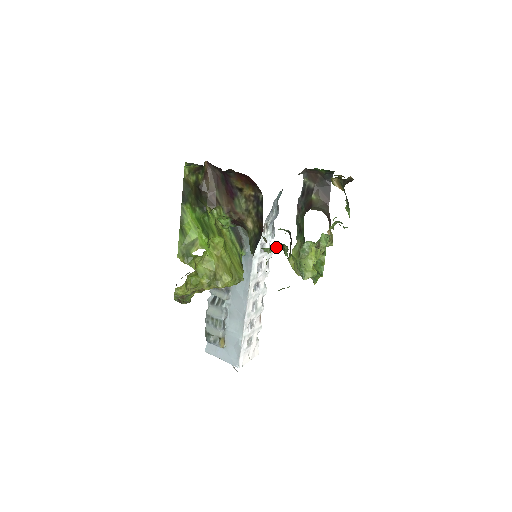
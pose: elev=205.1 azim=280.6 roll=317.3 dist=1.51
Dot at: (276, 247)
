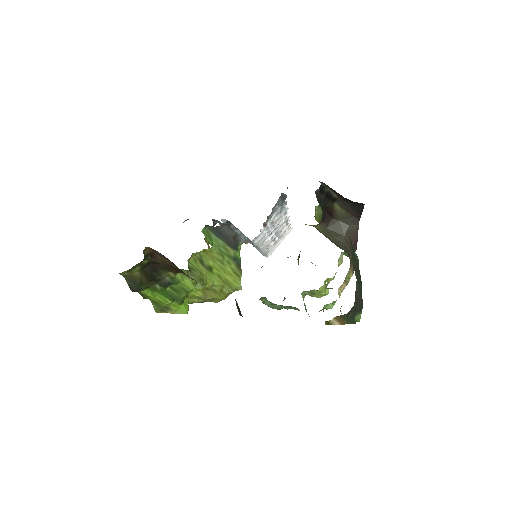
Dot at: occluded
